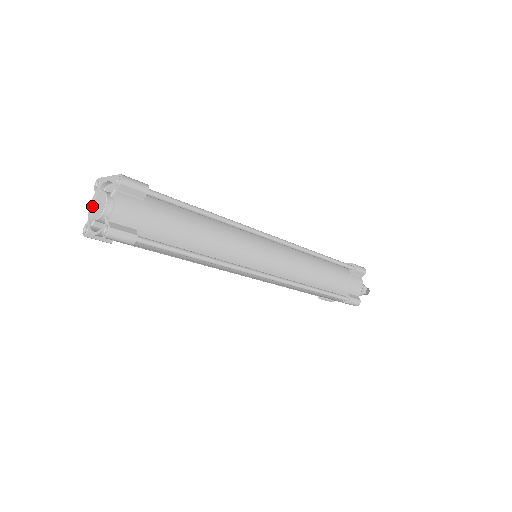
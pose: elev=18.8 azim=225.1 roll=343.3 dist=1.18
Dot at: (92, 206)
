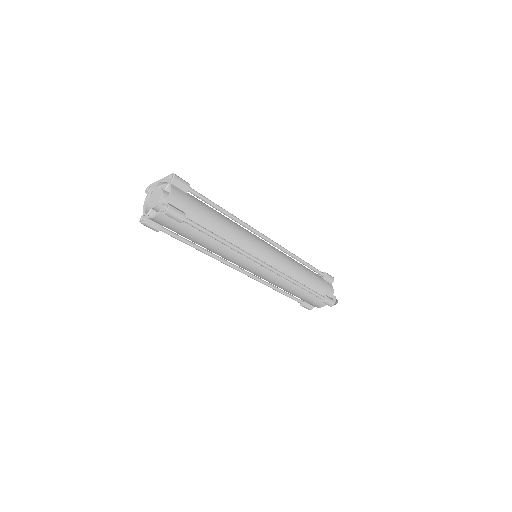
Dot at: (146, 204)
